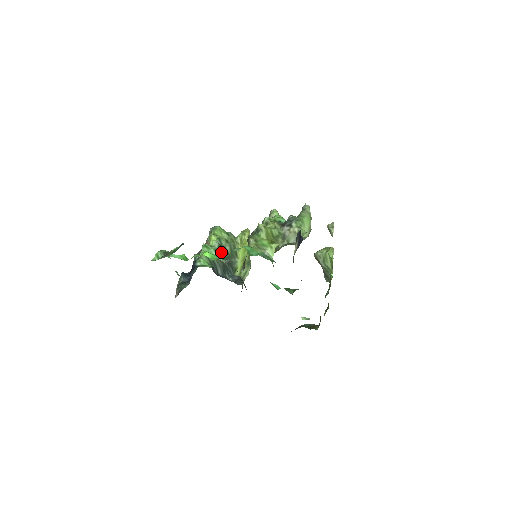
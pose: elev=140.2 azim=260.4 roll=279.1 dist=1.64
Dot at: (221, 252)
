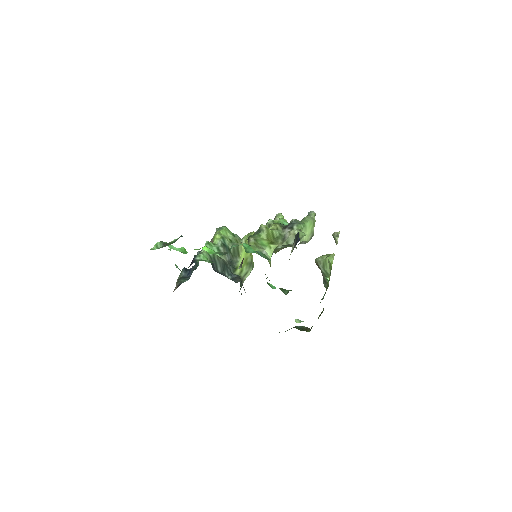
Dot at: (223, 250)
